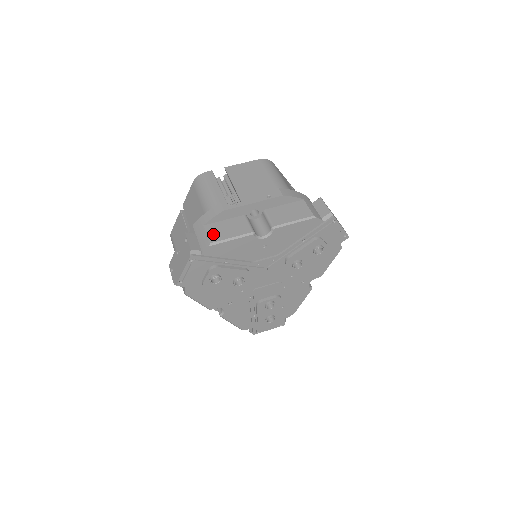
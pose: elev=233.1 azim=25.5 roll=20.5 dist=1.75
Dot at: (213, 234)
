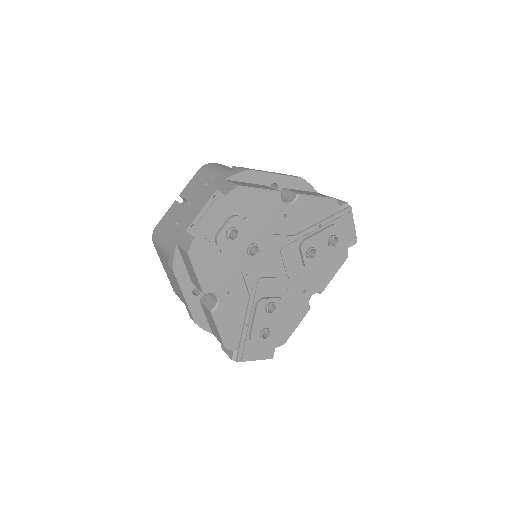
Dot at: (238, 183)
